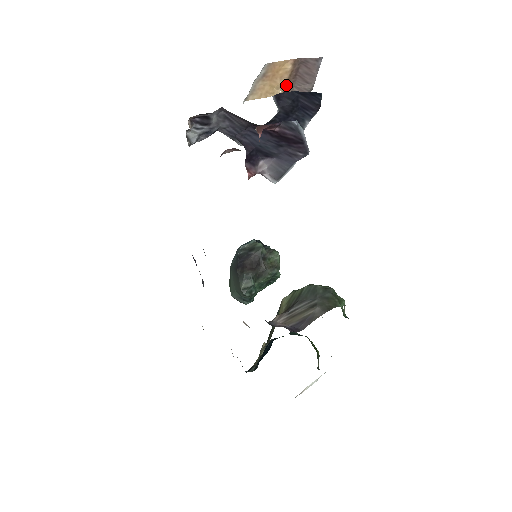
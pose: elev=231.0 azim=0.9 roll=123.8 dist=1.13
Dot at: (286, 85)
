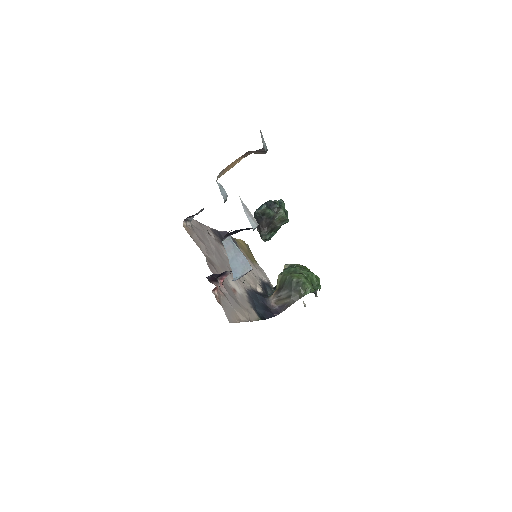
Dot at: (244, 156)
